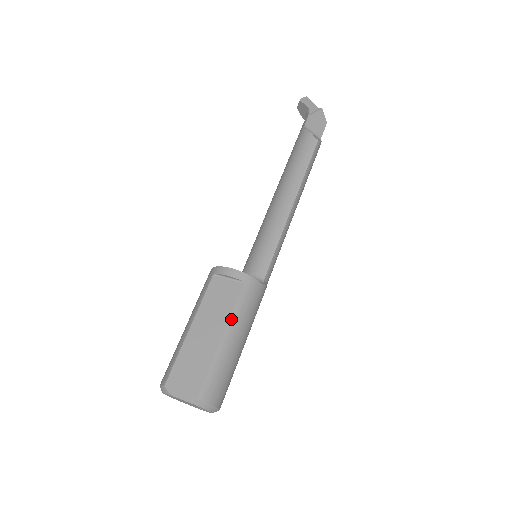
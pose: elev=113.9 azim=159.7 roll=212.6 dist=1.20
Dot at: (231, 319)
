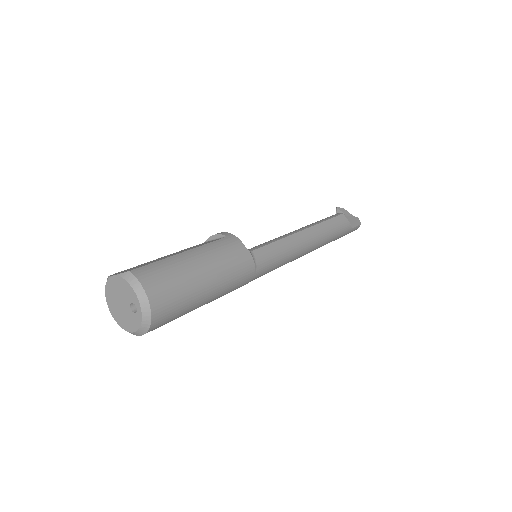
Dot at: (200, 247)
